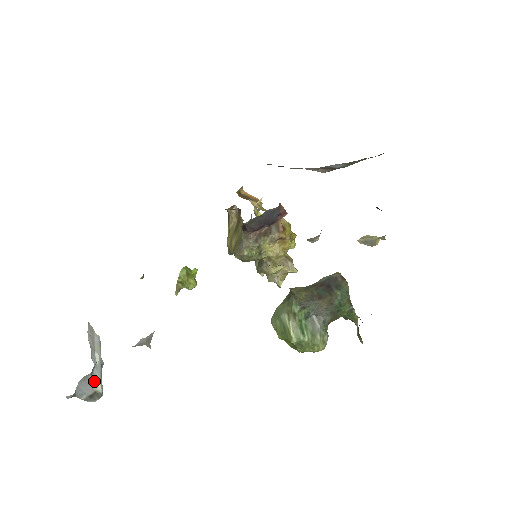
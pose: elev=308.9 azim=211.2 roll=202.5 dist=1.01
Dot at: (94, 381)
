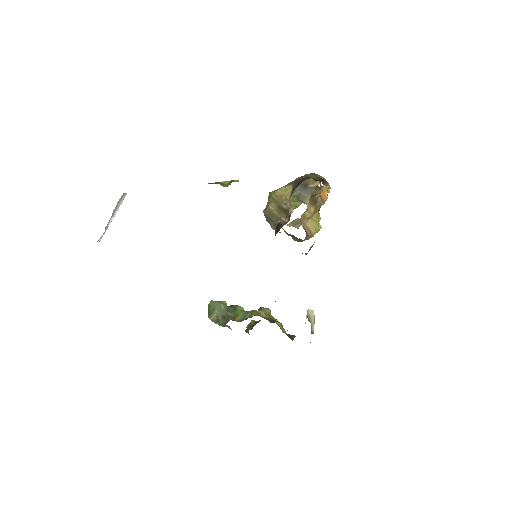
Dot at: (97, 241)
